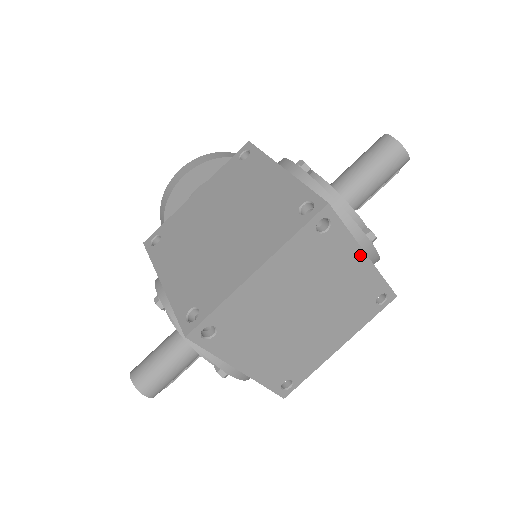
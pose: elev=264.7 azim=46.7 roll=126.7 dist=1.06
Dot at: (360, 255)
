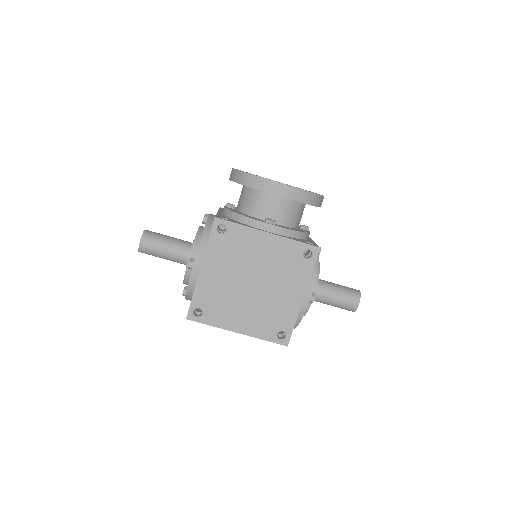
Dot at: occluded
